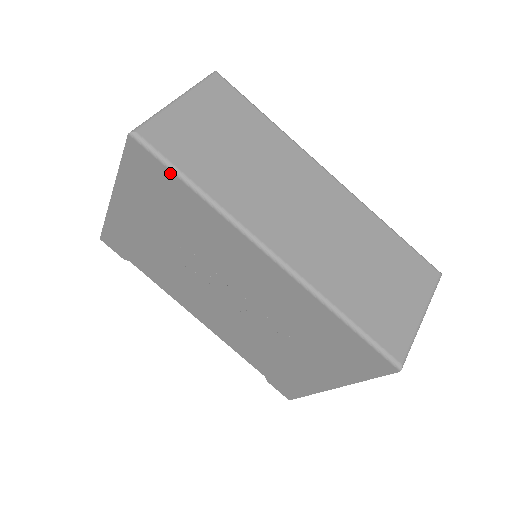
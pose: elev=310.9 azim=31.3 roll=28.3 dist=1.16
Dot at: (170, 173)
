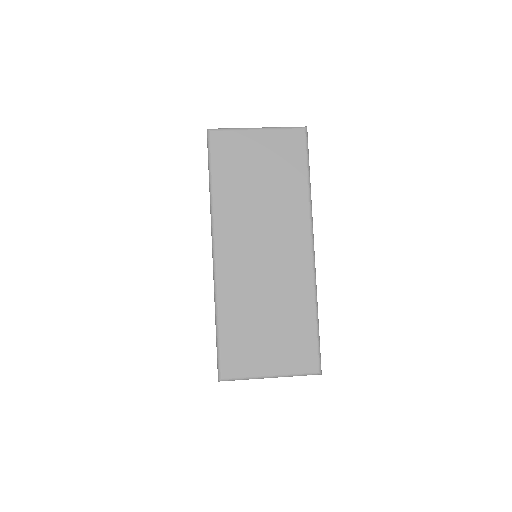
Dot at: (208, 167)
